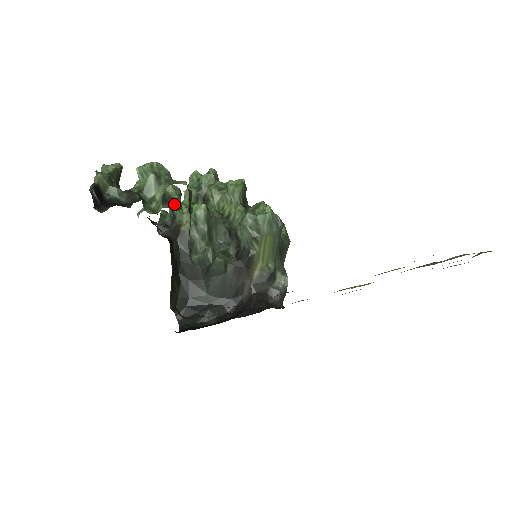
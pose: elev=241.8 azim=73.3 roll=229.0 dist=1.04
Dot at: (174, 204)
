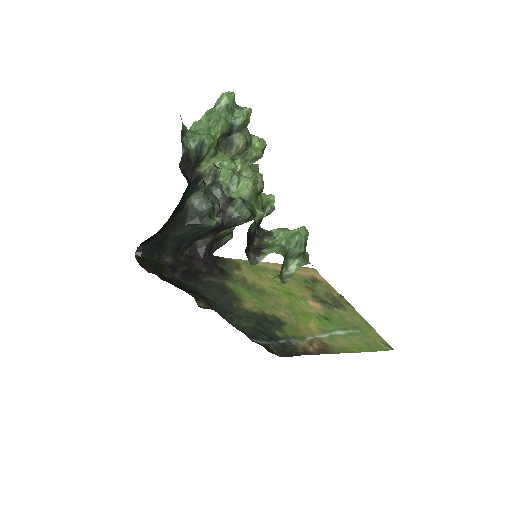
Dot at: occluded
